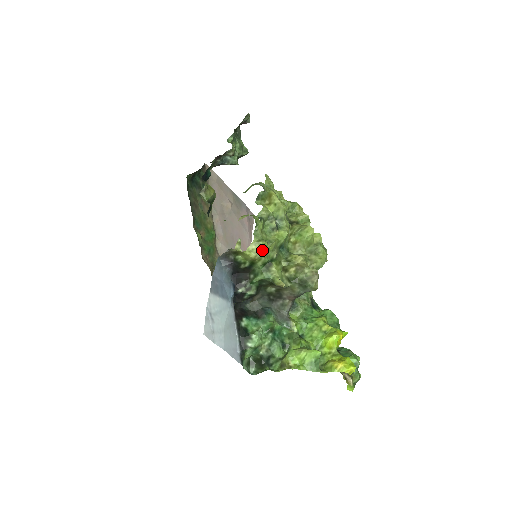
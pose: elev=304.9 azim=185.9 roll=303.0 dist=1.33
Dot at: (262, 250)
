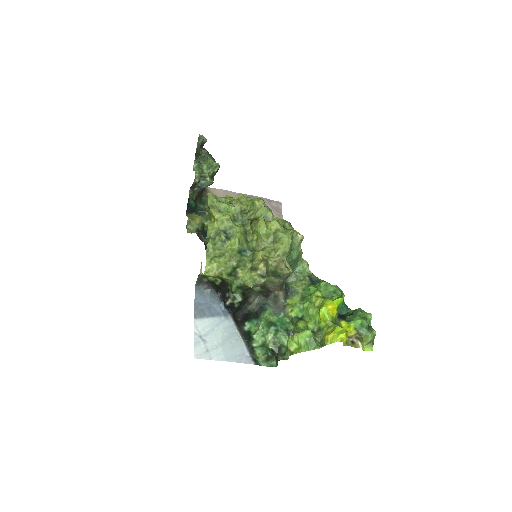
Dot at: (217, 266)
